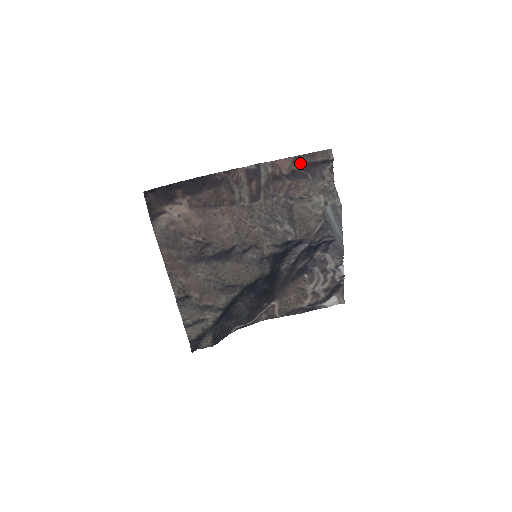
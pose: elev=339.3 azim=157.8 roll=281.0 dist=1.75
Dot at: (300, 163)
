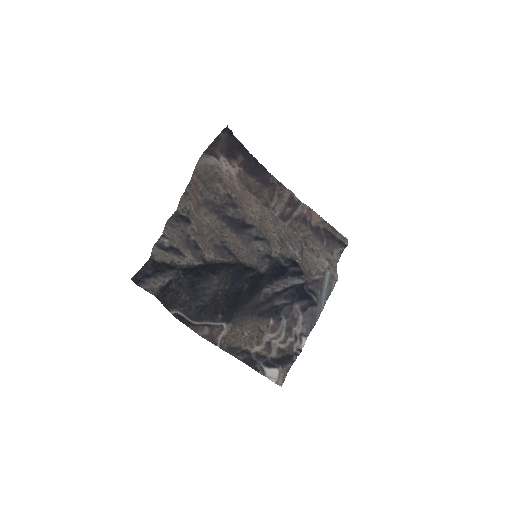
Dot at: (326, 227)
